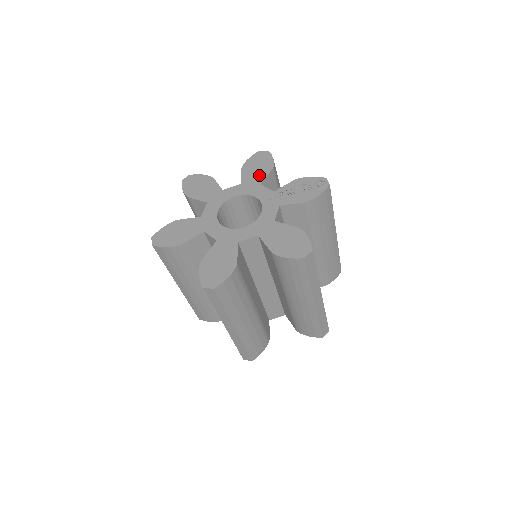
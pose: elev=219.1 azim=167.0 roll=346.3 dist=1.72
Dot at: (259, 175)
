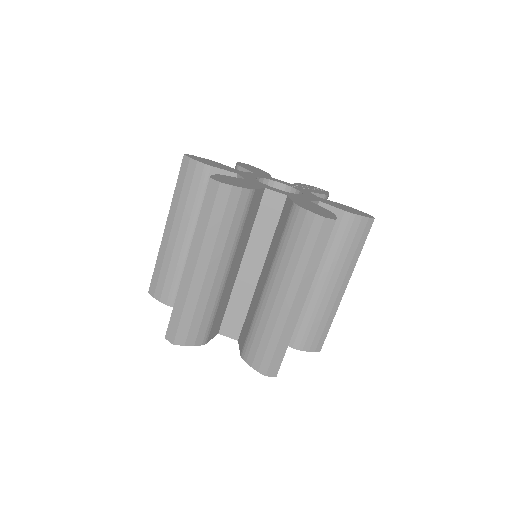
Dot at: (263, 173)
